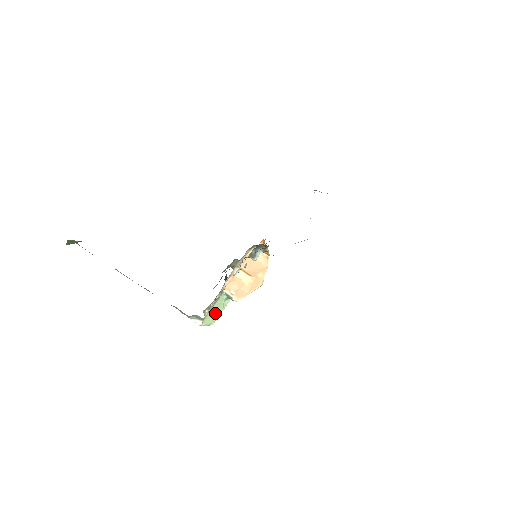
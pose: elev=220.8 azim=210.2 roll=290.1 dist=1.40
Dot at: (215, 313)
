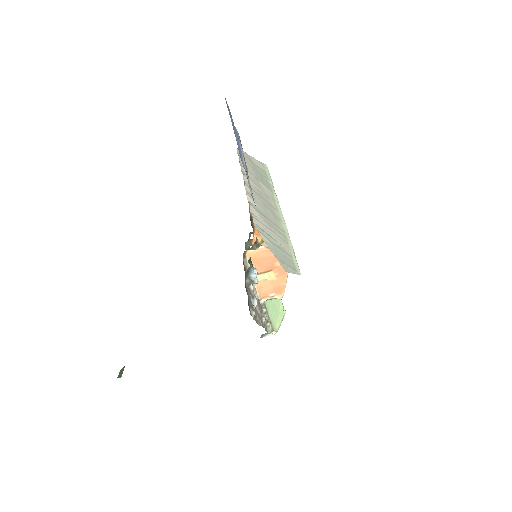
Dot at: (277, 311)
